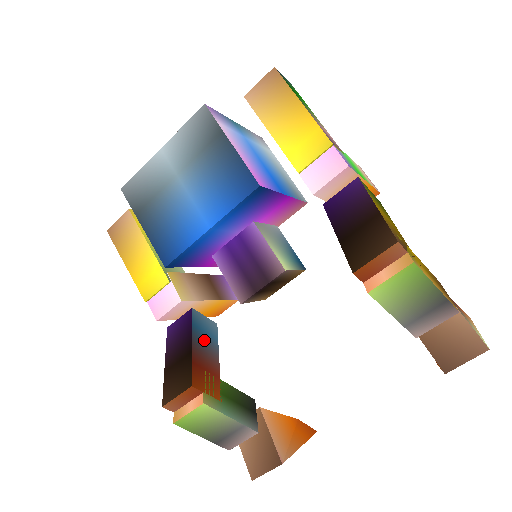
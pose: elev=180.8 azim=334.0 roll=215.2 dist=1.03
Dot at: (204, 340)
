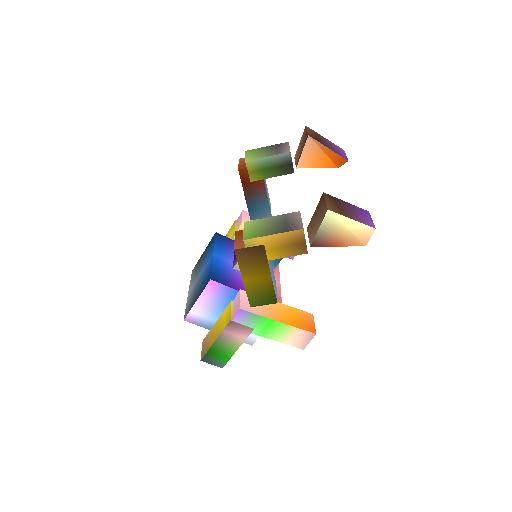
Dot at: occluded
